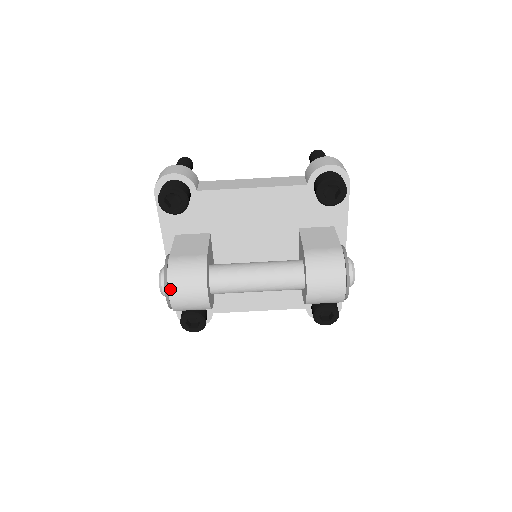
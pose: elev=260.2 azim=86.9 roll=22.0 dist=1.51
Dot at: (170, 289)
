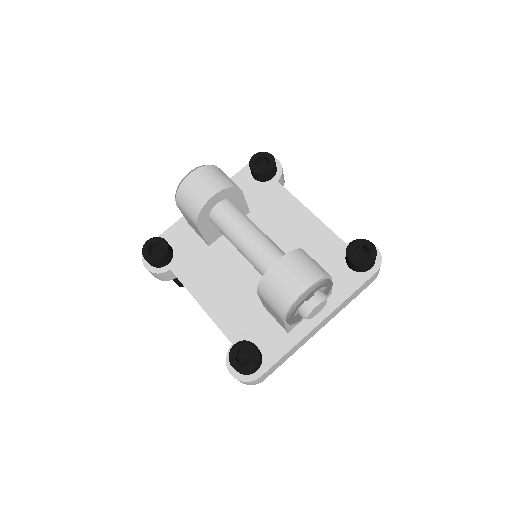
Dot at: (201, 168)
